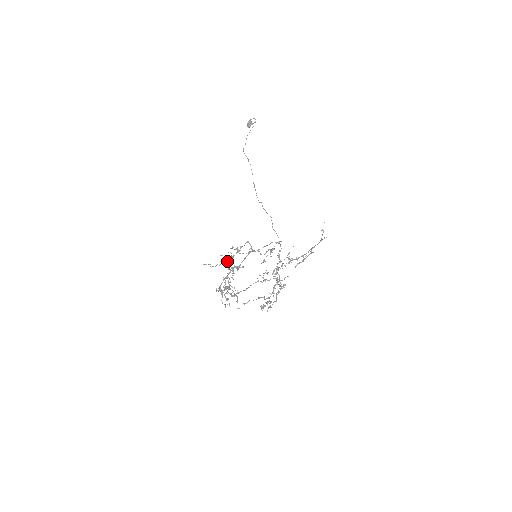
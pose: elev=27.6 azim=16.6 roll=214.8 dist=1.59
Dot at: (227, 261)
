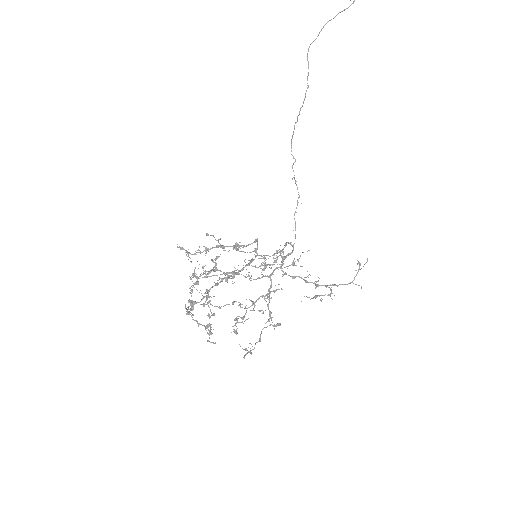
Dot at: occluded
